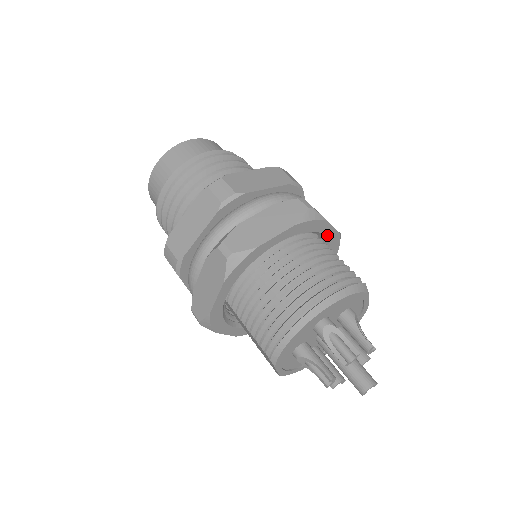
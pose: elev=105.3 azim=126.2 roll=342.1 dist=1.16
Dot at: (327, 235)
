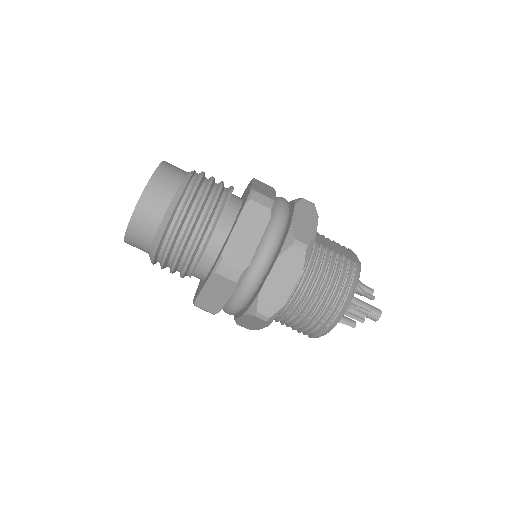
Dot at: occluded
